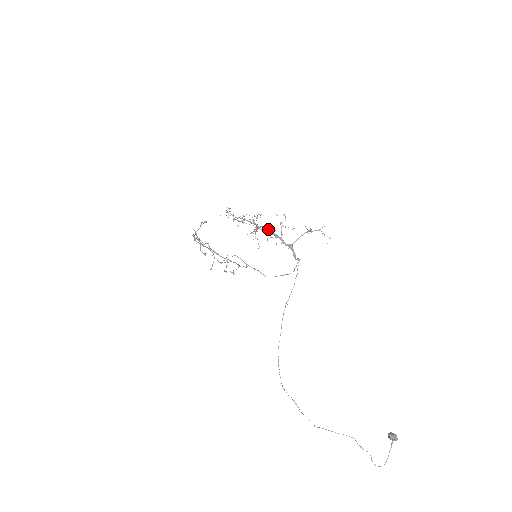
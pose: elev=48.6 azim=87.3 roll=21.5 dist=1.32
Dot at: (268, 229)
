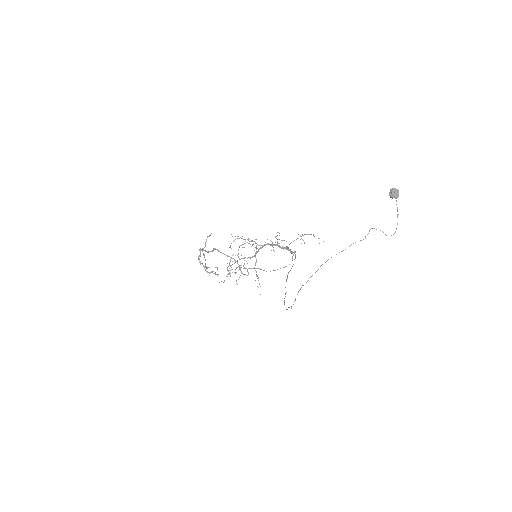
Dot at: (265, 244)
